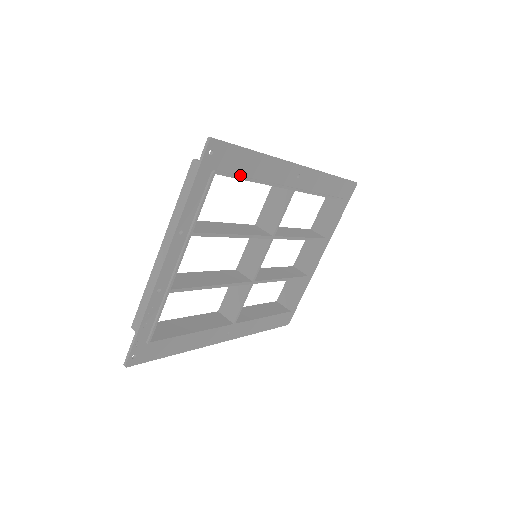
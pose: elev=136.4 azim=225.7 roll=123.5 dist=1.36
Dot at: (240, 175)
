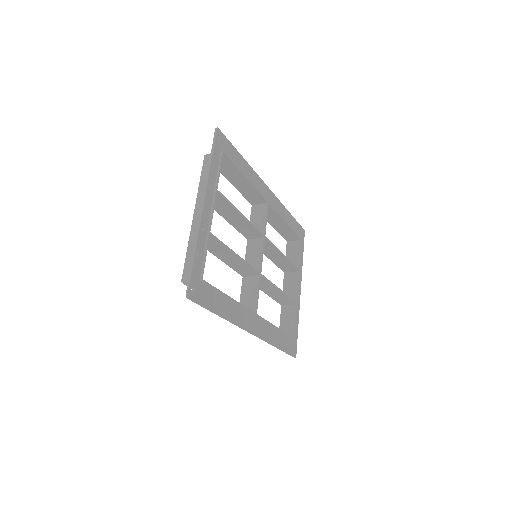
Dot at: (236, 166)
